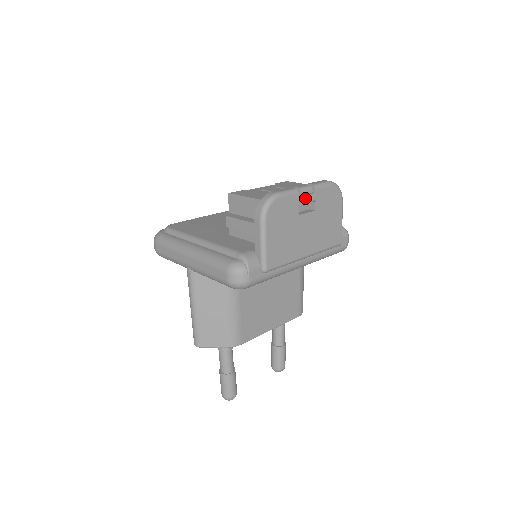
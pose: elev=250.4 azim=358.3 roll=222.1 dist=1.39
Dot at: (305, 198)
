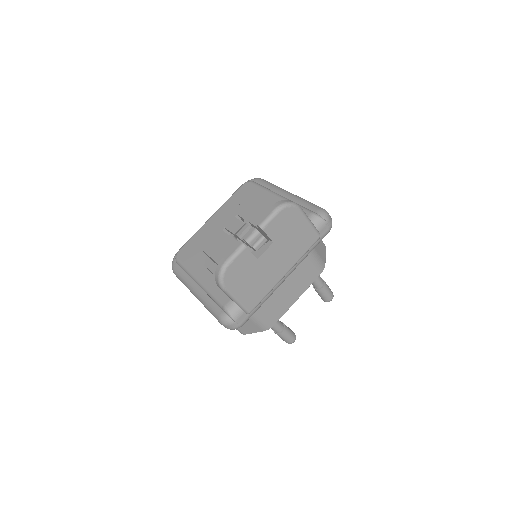
Dot at: (254, 249)
